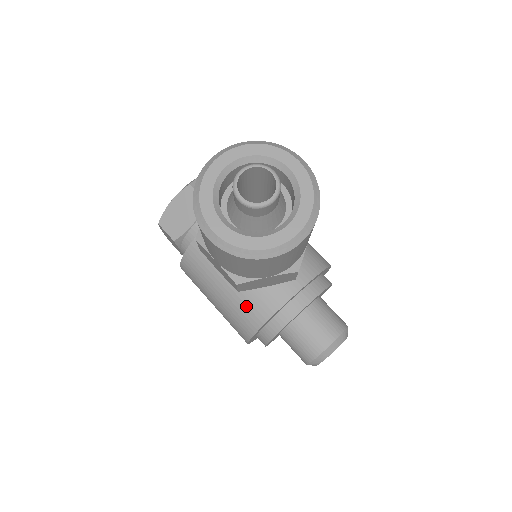
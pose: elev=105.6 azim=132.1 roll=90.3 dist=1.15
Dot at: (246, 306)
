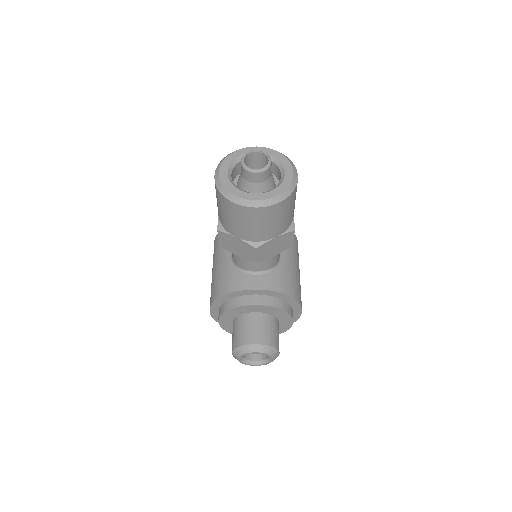
Dot at: (225, 278)
